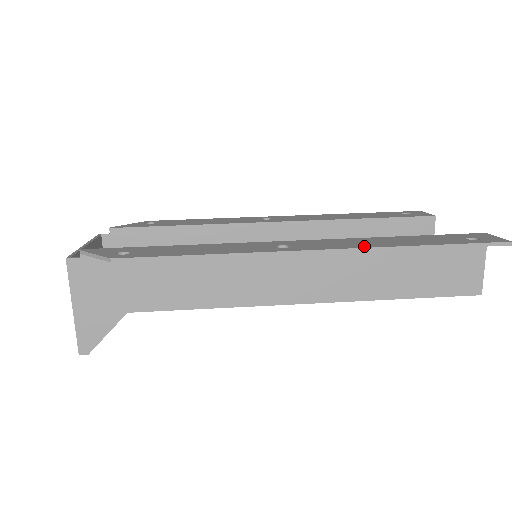
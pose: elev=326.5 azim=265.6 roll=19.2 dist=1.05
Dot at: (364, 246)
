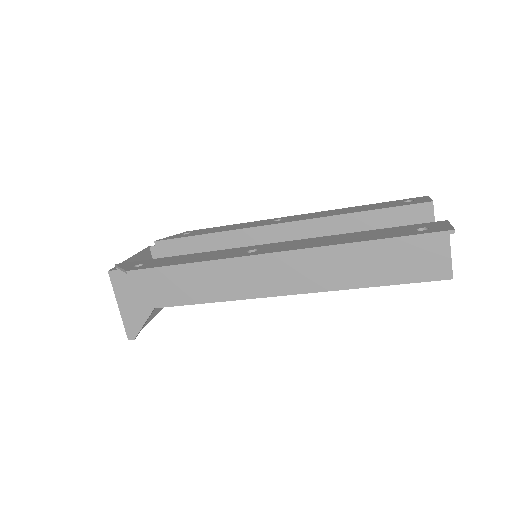
Dot at: (315, 246)
